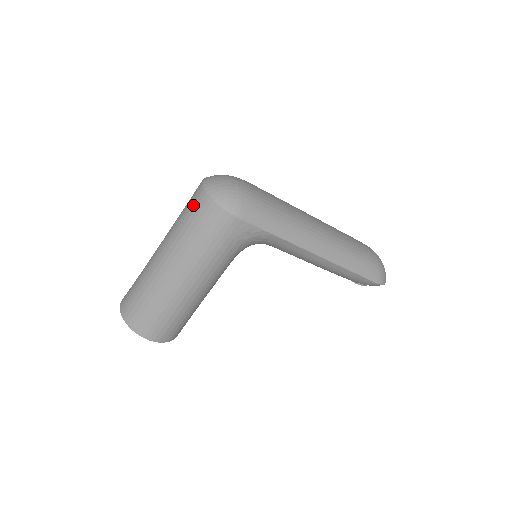
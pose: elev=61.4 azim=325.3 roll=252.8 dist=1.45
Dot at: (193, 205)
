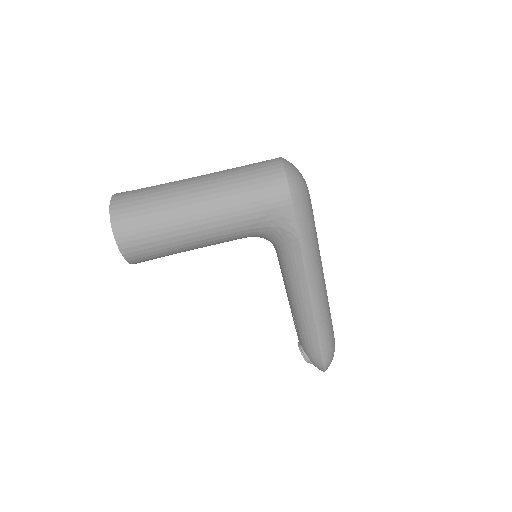
Dot at: (262, 165)
